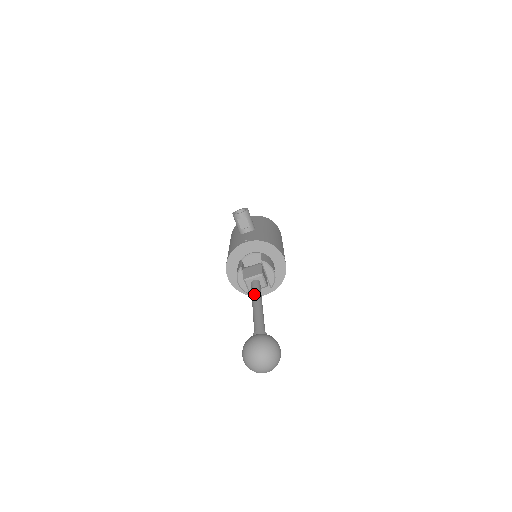
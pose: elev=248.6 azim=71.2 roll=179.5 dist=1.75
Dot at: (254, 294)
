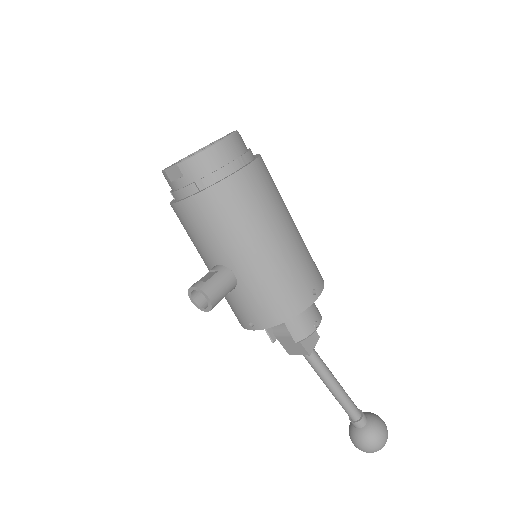
Dot at: occluded
